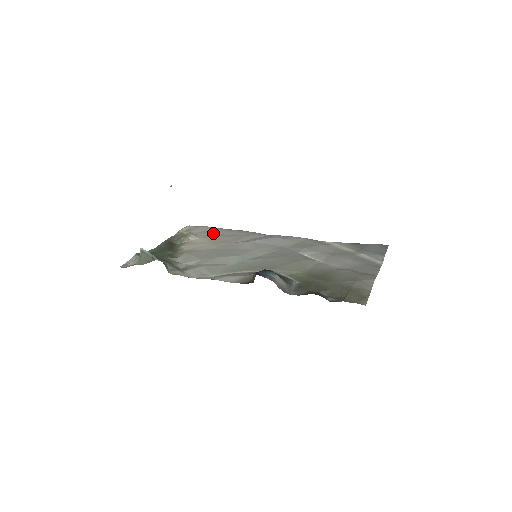
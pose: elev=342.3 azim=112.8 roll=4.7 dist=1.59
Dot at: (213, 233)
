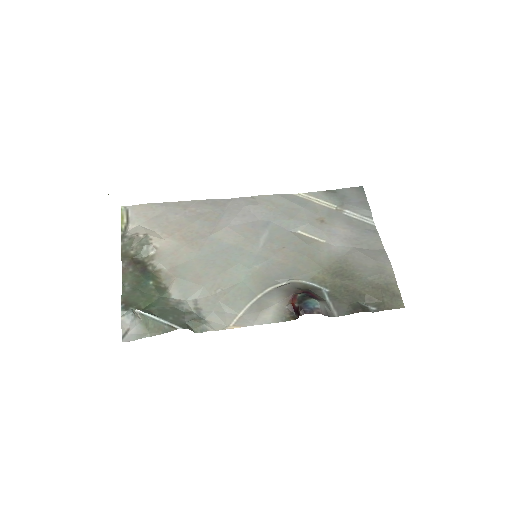
Dot at: (169, 219)
